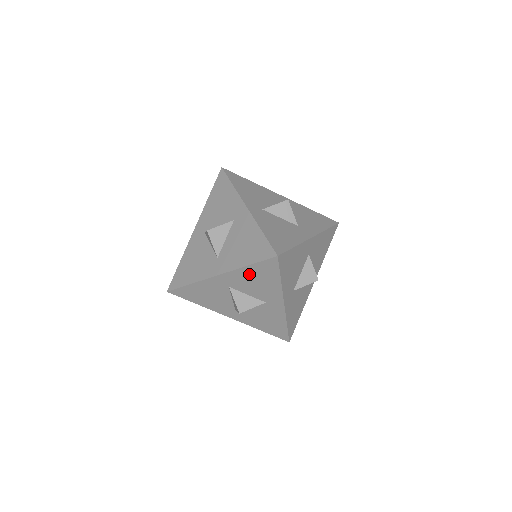
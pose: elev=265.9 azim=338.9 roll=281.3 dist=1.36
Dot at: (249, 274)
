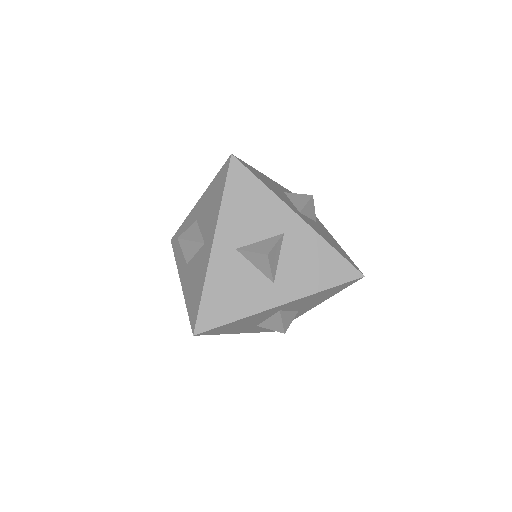
Dot at: (211, 193)
